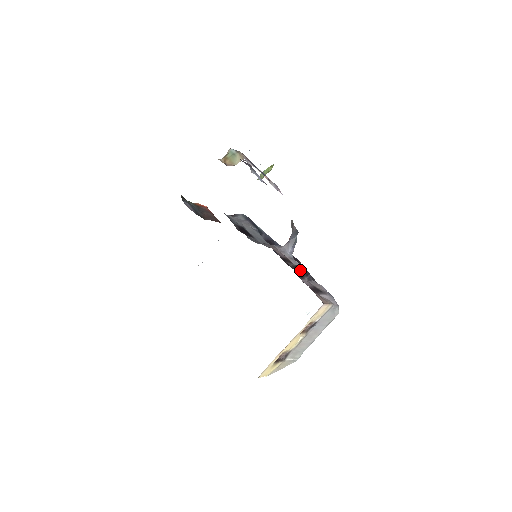
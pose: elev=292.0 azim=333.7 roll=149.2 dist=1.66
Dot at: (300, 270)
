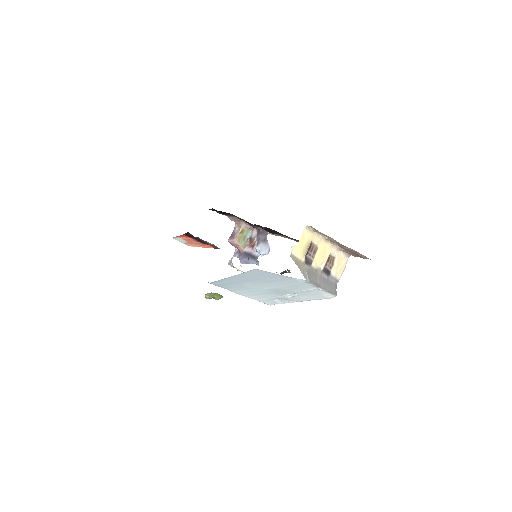
Dot at: occluded
